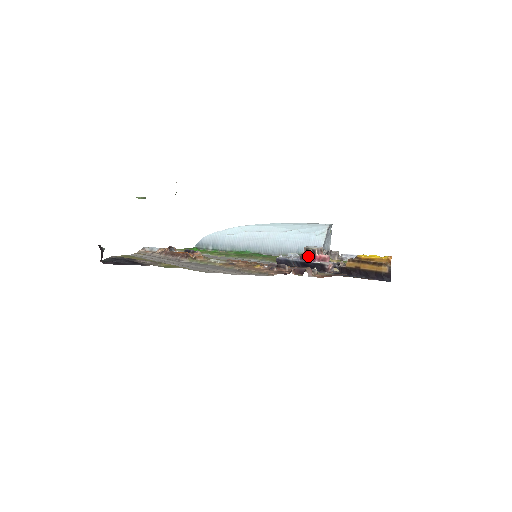
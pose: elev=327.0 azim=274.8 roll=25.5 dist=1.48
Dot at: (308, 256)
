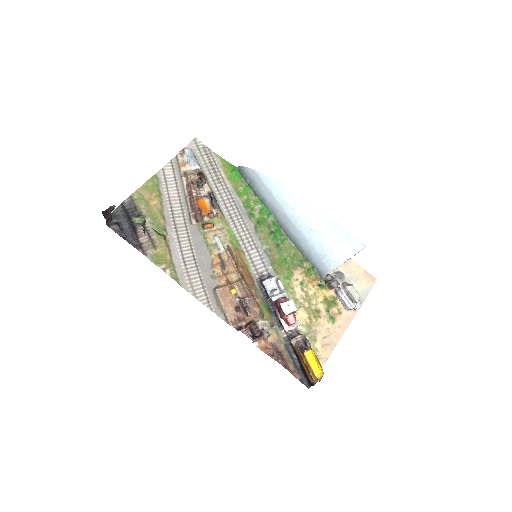
Dot at: (279, 310)
